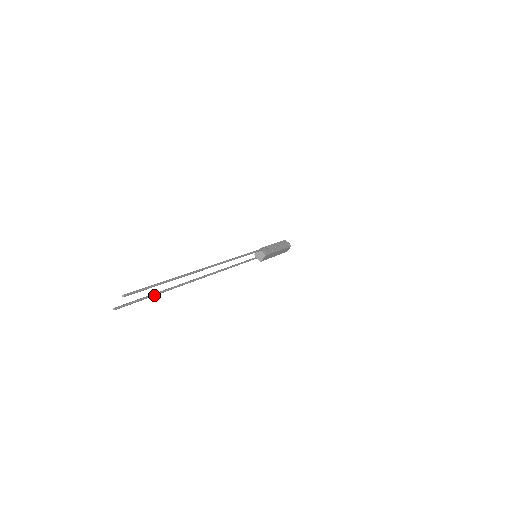
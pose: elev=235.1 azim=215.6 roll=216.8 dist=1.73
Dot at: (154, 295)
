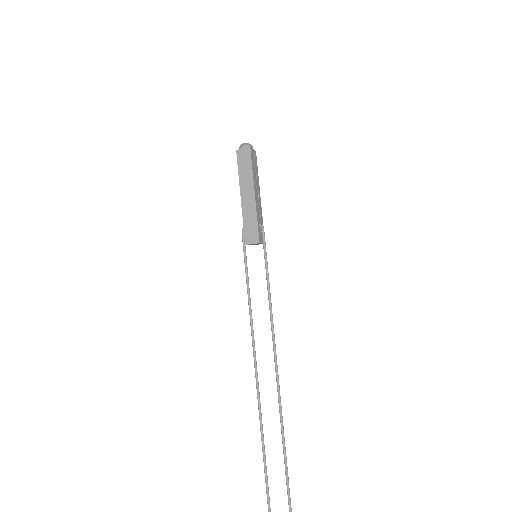
Dot at: (267, 484)
